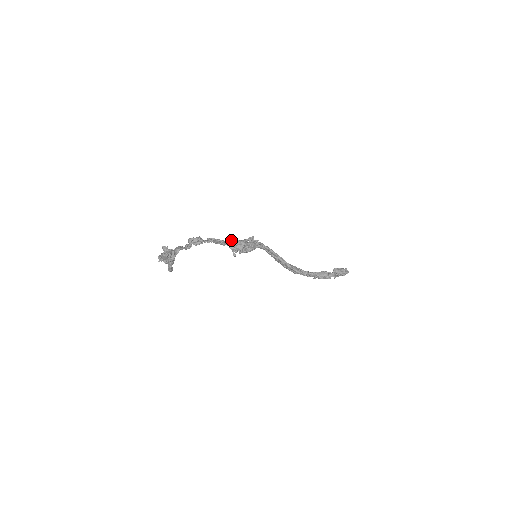
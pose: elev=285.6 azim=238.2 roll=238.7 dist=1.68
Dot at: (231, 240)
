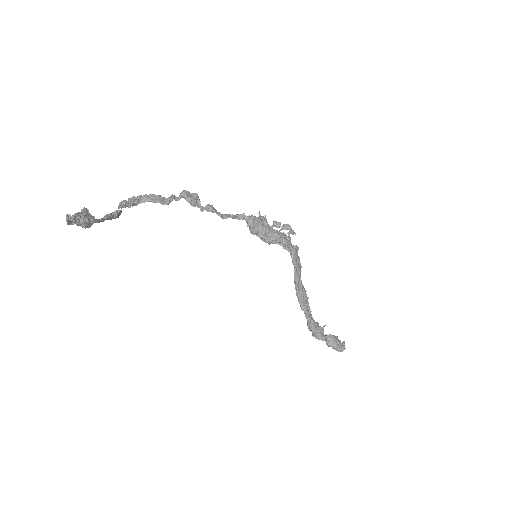
Dot at: (252, 216)
